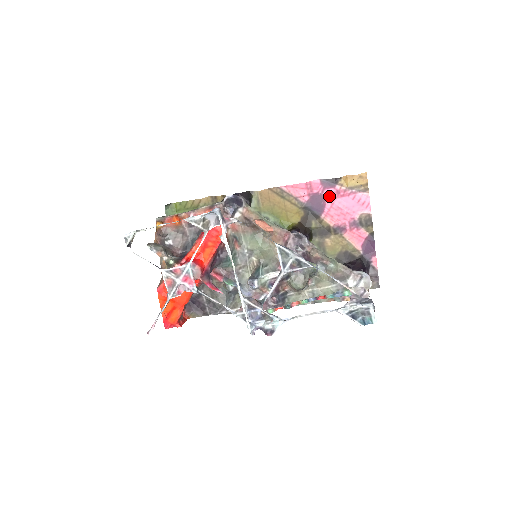
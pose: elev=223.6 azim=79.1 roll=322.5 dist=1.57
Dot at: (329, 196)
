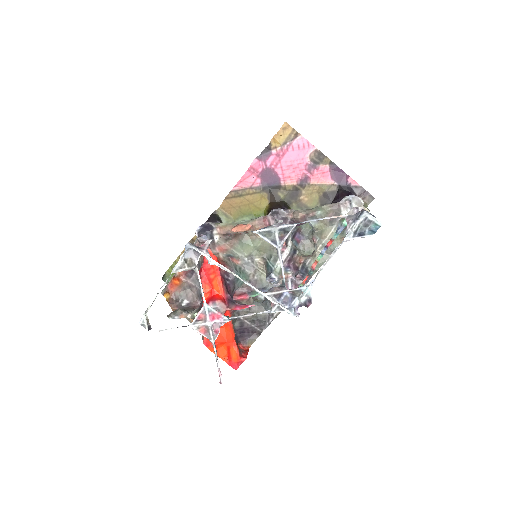
Dot at: (273, 164)
